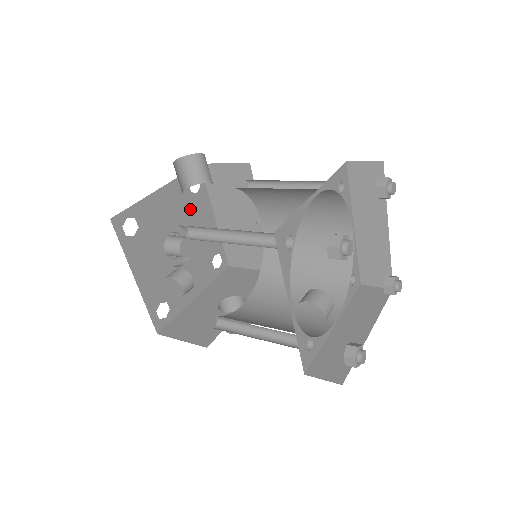
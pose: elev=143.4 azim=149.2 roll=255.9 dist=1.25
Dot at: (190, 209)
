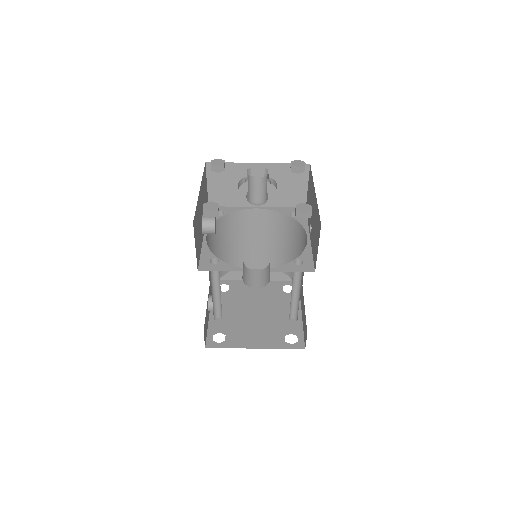
Dot at: occluded
